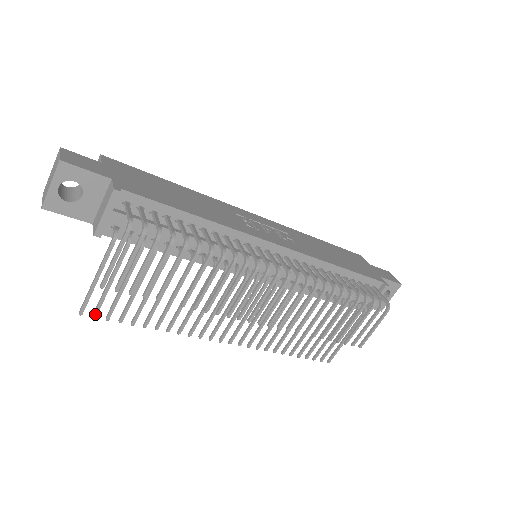
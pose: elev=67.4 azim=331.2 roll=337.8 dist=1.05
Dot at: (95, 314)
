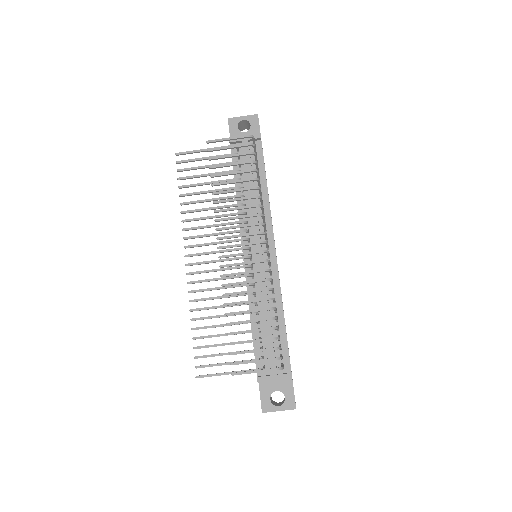
Dot at: (179, 162)
